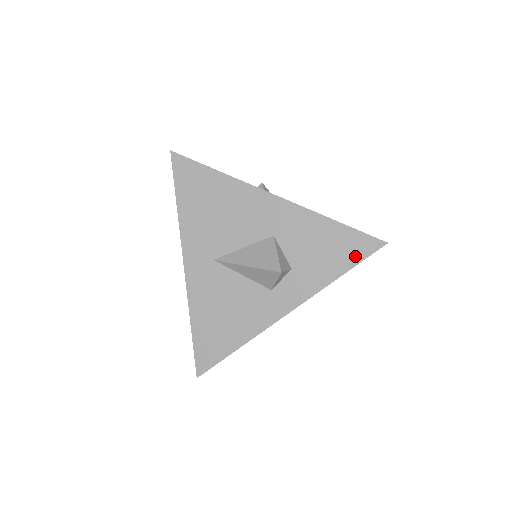
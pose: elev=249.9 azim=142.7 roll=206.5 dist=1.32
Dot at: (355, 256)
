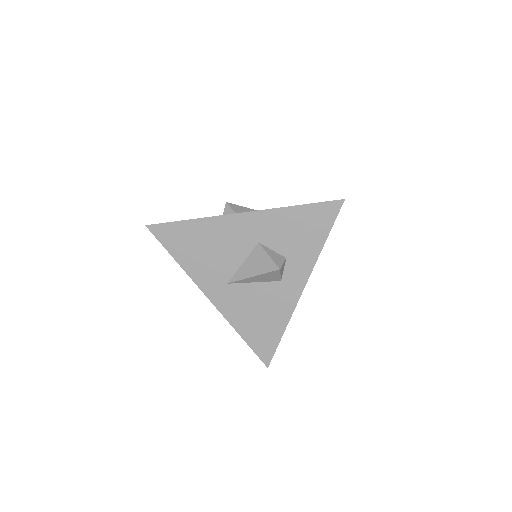
Dot at: (326, 223)
